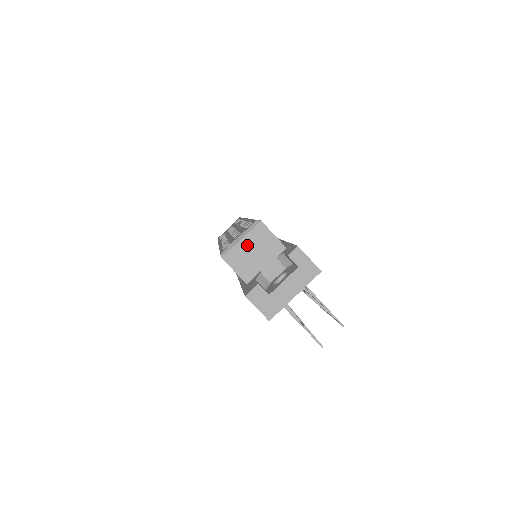
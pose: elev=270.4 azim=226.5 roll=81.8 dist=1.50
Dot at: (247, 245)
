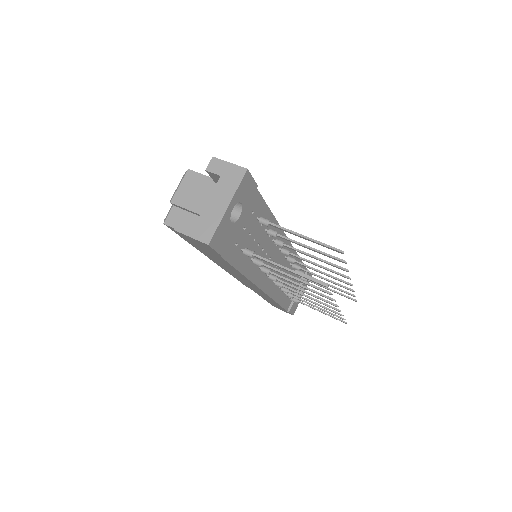
Dot at: (182, 197)
